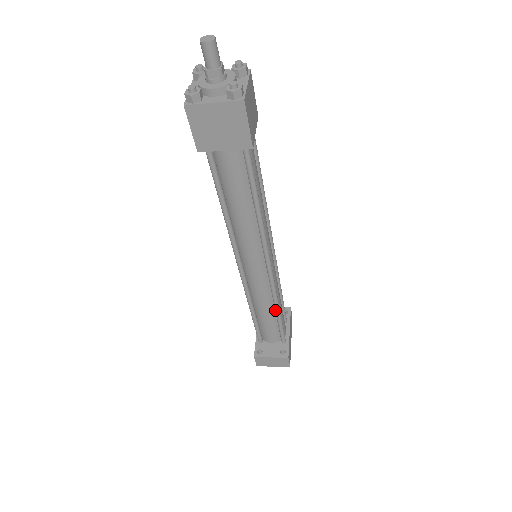
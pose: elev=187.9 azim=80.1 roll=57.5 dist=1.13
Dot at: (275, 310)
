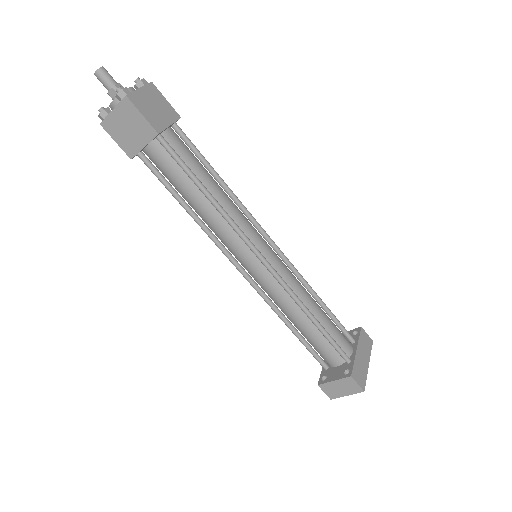
Dot at: (306, 315)
